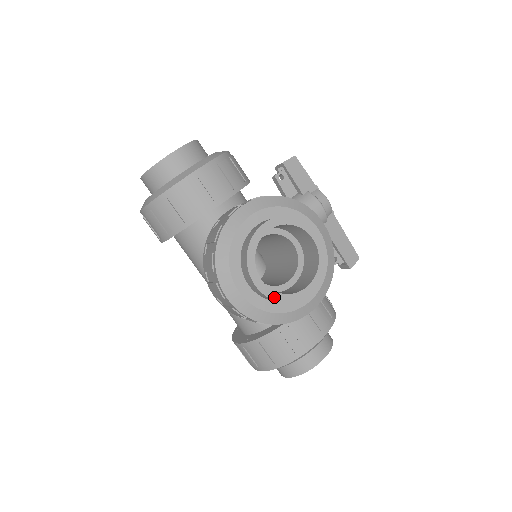
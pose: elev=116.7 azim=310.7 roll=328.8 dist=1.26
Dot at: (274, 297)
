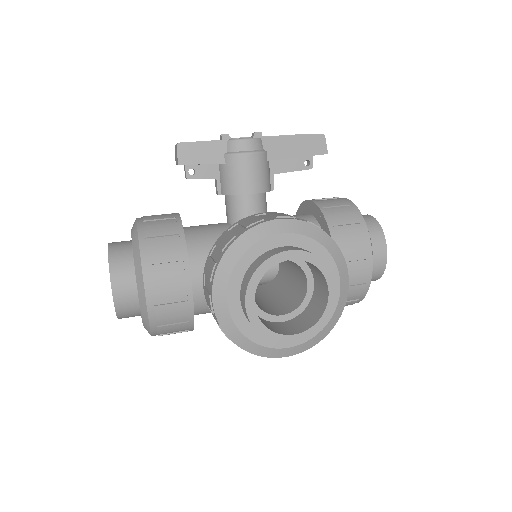
Dot at: (316, 330)
